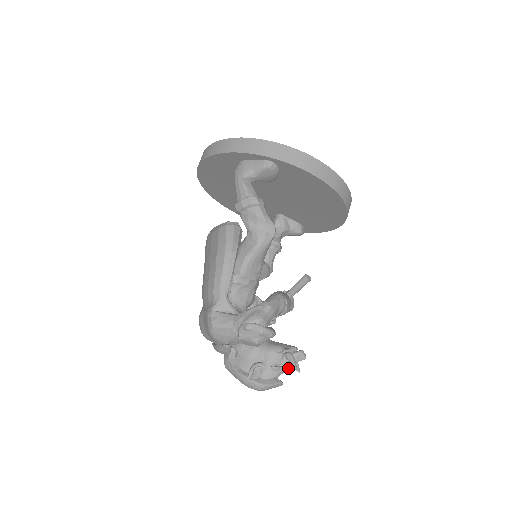
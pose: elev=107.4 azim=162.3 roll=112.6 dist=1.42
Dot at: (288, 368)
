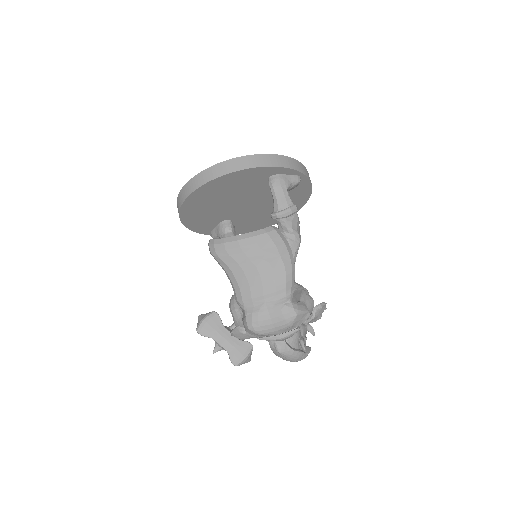
Dot at: occluded
